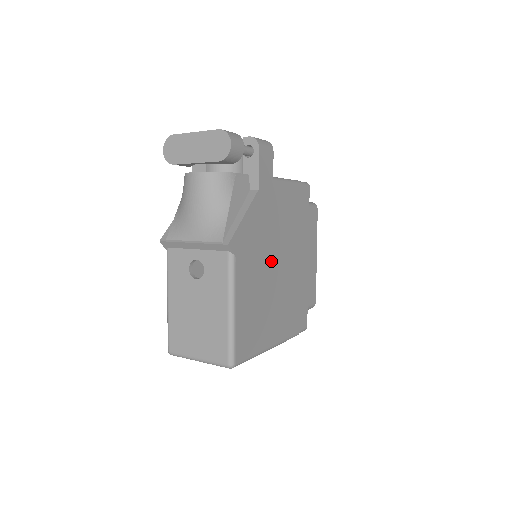
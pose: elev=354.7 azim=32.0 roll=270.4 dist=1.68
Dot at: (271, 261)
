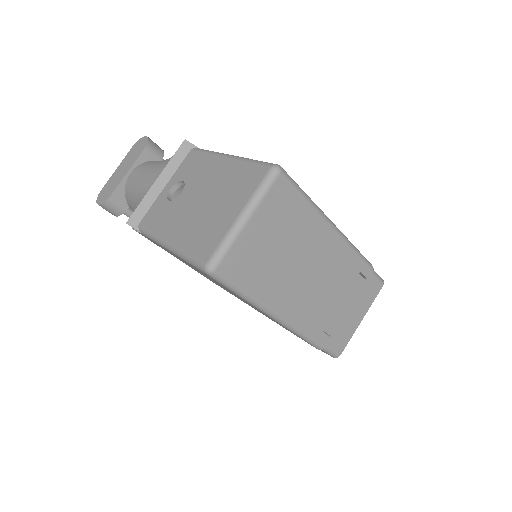
Dot at: occluded
